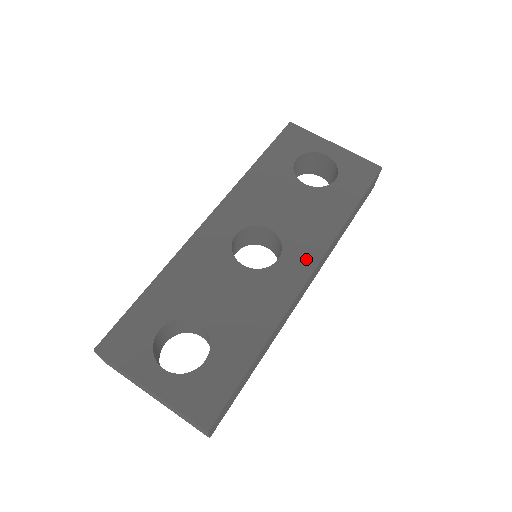
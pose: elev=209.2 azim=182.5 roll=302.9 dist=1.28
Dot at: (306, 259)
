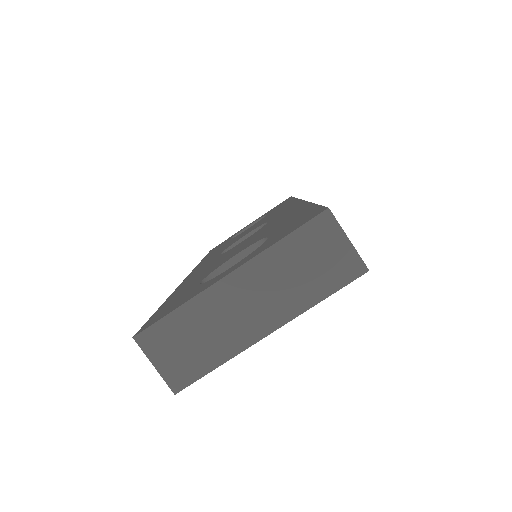
Dot at: (288, 207)
